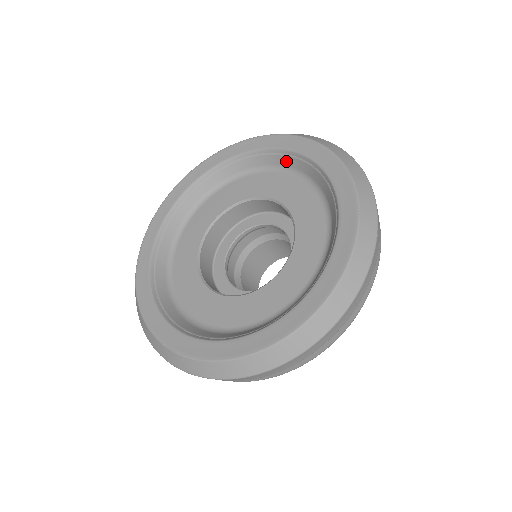
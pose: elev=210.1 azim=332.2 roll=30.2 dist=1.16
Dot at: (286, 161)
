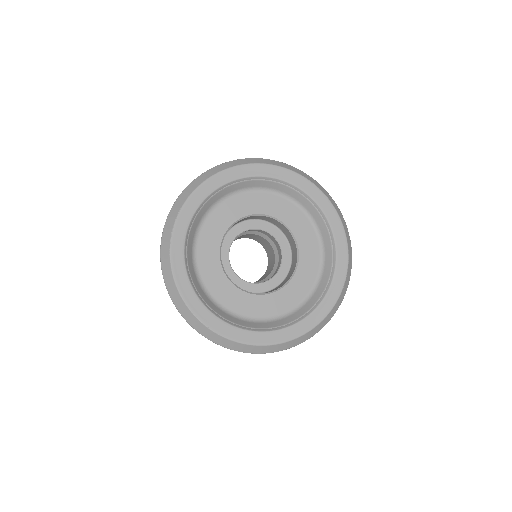
Dot at: (310, 208)
